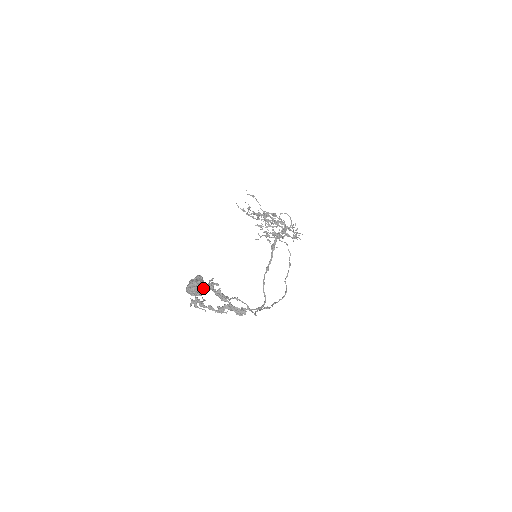
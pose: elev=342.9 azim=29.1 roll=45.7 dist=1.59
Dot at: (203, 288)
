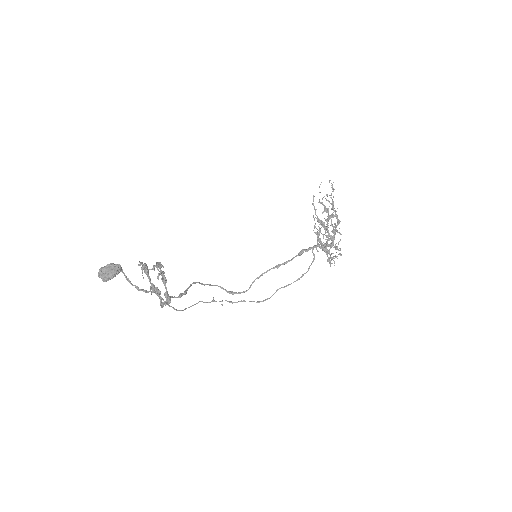
Dot at: (111, 278)
